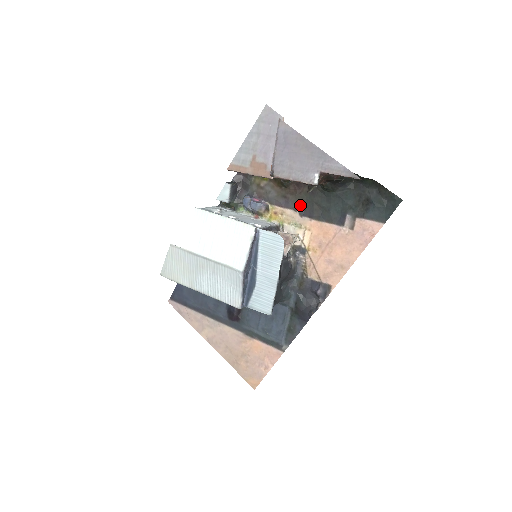
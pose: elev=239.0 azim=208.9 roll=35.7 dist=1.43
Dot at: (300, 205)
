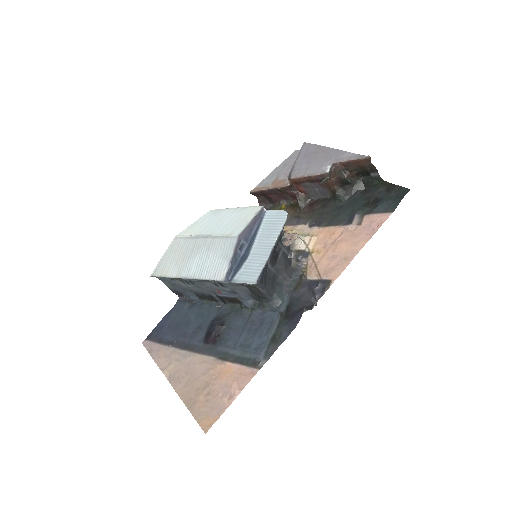
Dot at: (311, 218)
